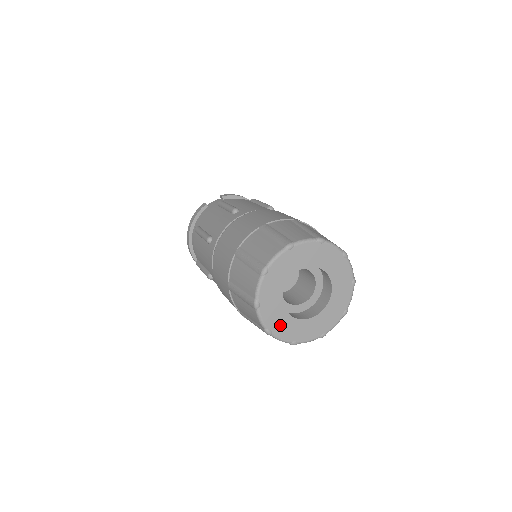
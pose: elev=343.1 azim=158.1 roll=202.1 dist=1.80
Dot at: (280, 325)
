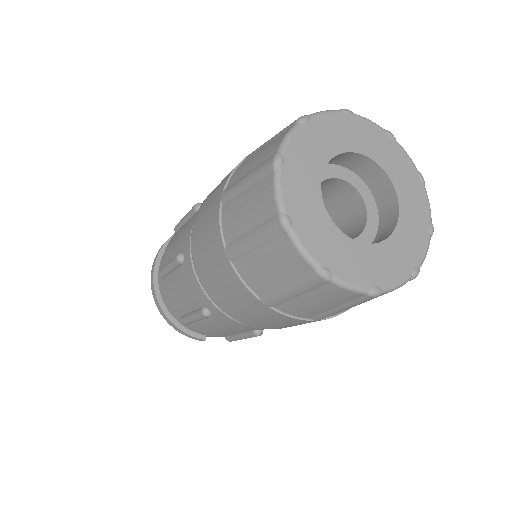
Dot at: (308, 220)
